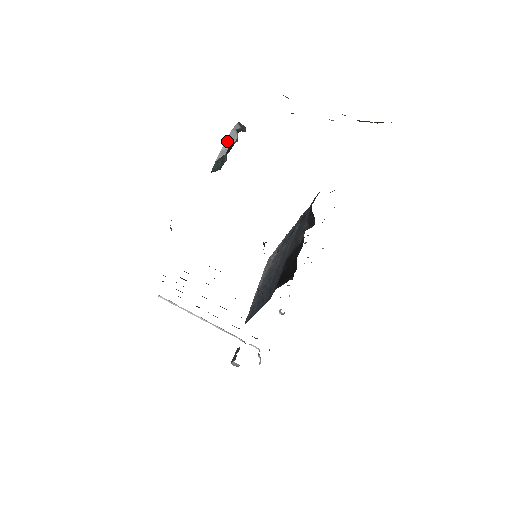
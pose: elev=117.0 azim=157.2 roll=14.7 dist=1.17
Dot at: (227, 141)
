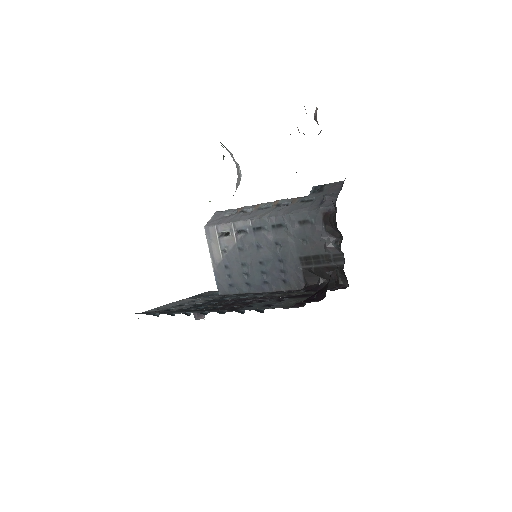
Dot at: (238, 180)
